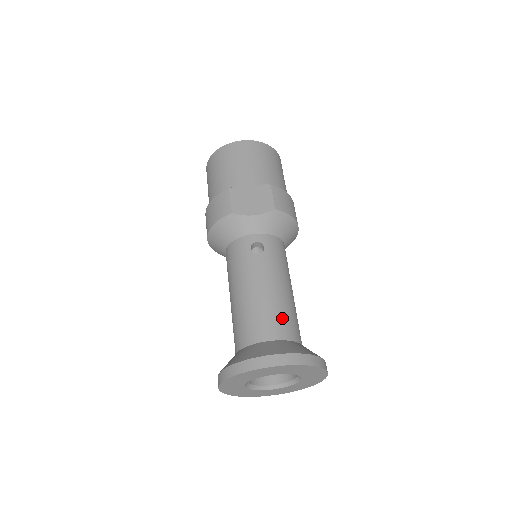
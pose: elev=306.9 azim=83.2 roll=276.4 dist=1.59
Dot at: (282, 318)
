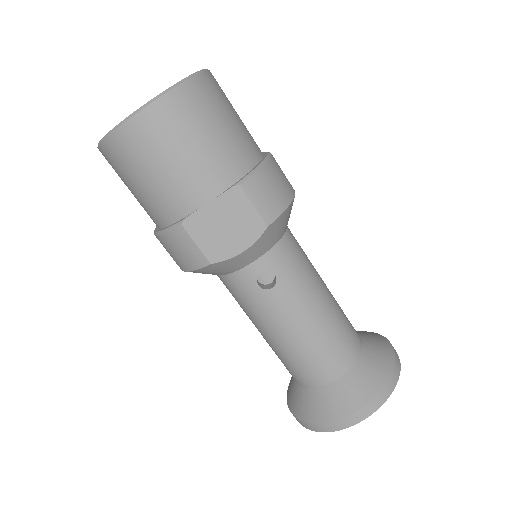
Dot at: (337, 348)
